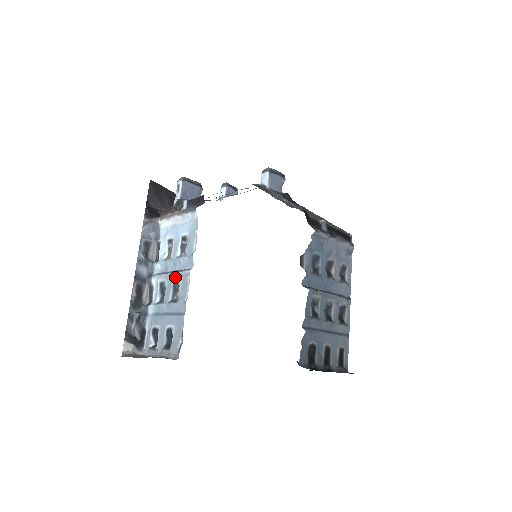
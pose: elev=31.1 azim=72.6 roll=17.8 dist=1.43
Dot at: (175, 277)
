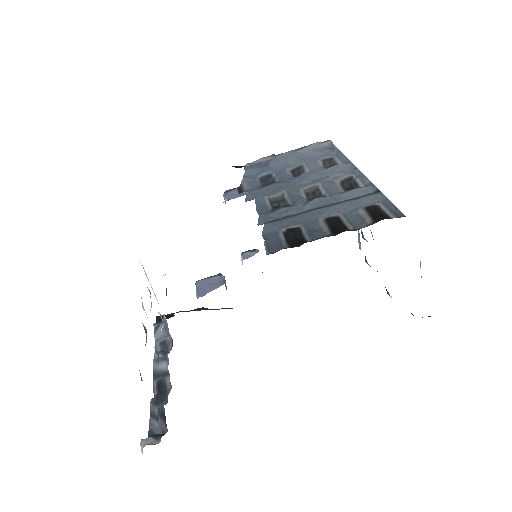
Dot at: occluded
